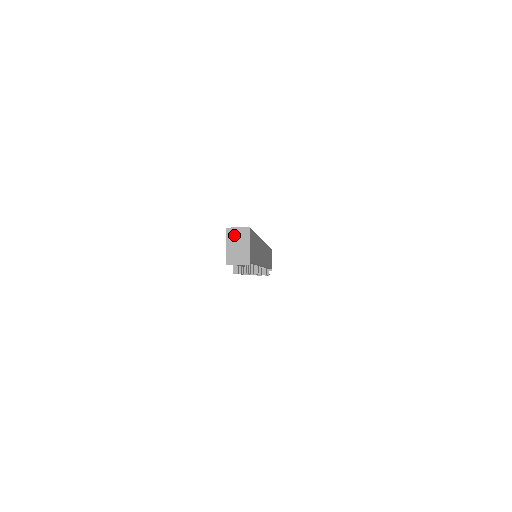
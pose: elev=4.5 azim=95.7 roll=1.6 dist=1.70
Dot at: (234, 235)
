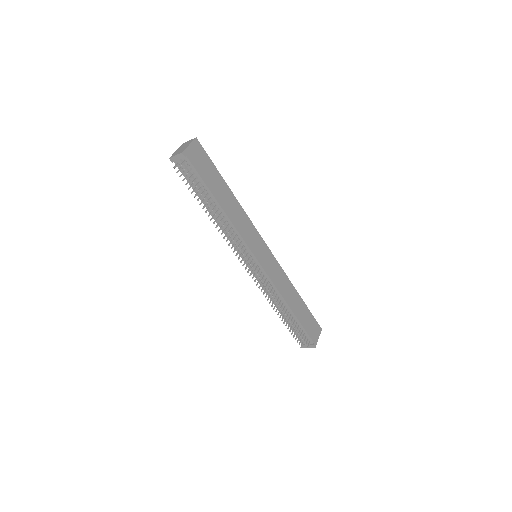
Dot at: (185, 144)
